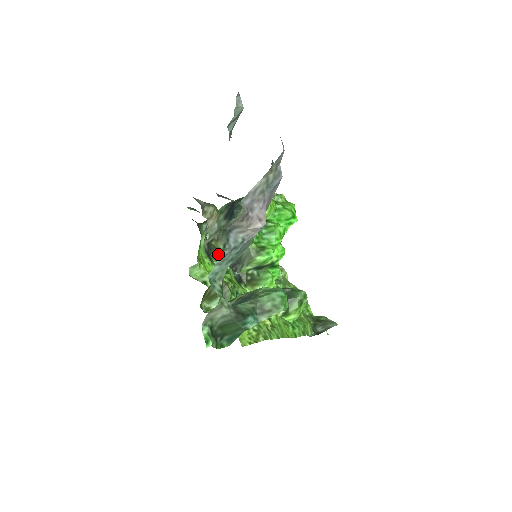
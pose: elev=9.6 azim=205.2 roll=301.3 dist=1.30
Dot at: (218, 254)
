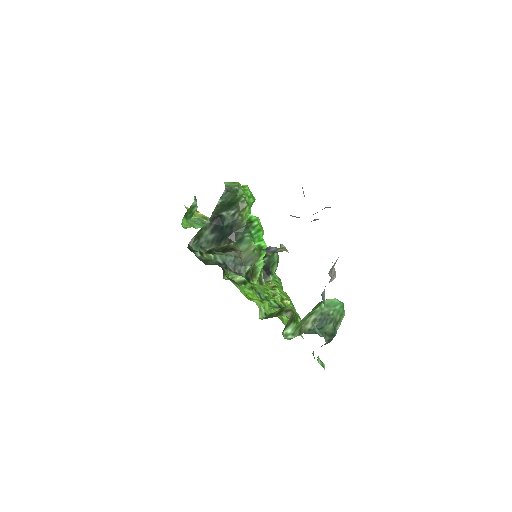
Dot at: occluded
